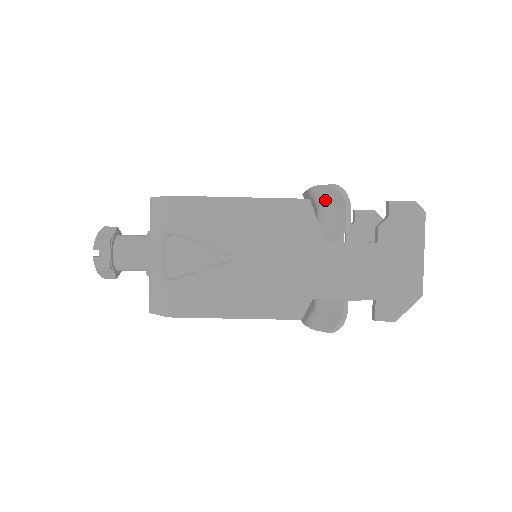
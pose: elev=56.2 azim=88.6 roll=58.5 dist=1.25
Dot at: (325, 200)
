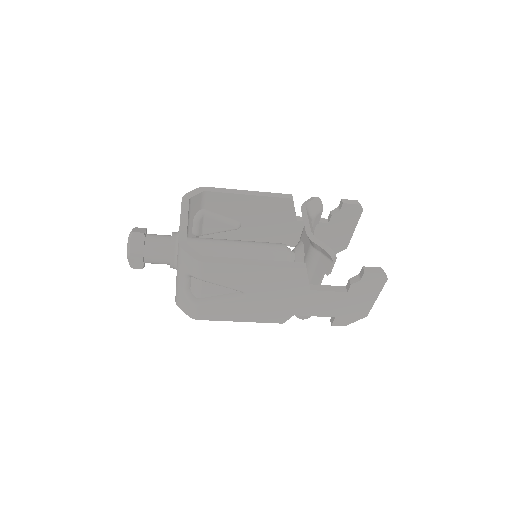
Dot at: (318, 249)
